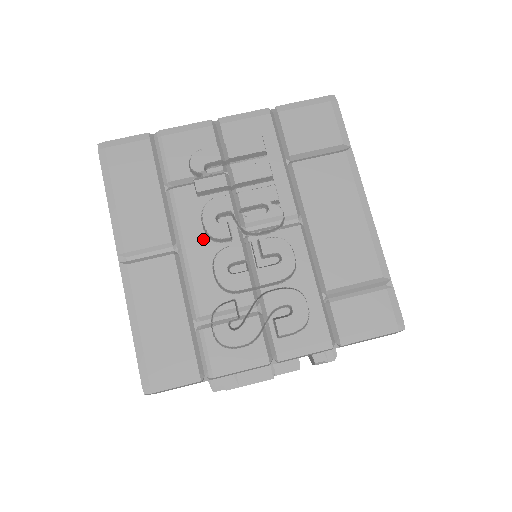
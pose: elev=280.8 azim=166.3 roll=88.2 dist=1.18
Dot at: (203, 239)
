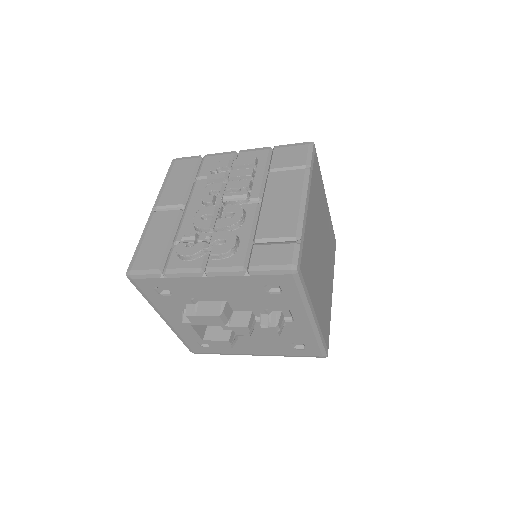
Dot at: (199, 204)
